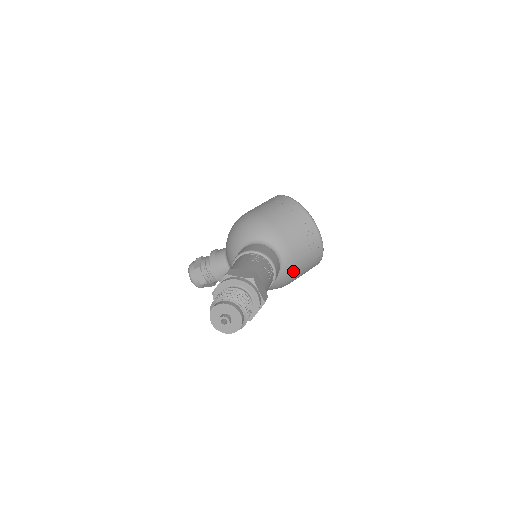
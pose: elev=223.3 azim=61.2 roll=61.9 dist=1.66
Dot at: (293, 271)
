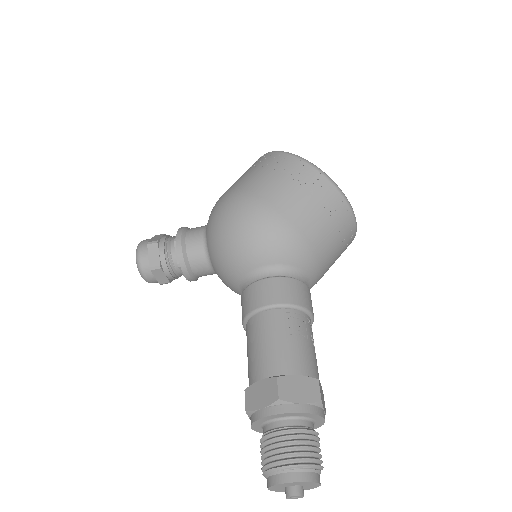
Dot at: occluded
